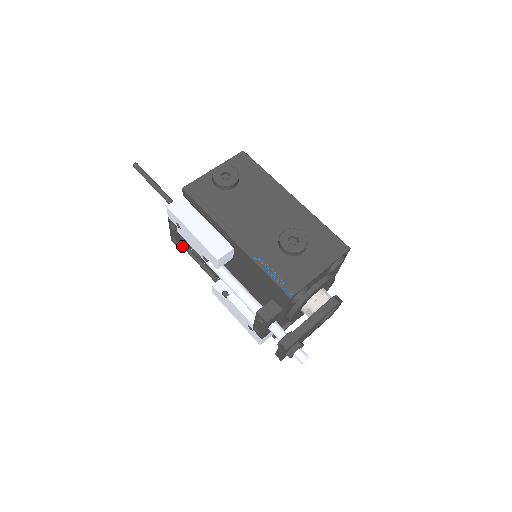
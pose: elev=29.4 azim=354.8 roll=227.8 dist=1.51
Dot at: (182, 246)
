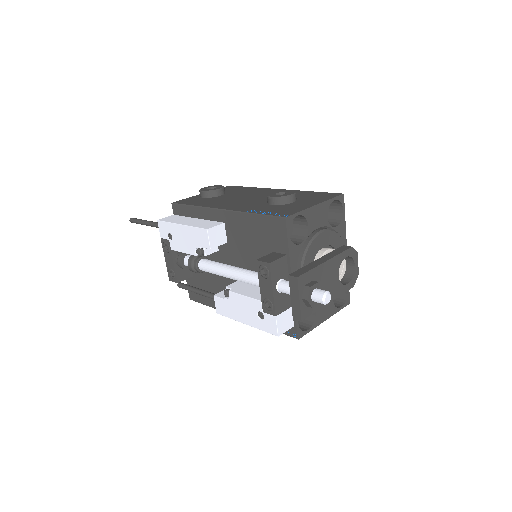
Dot at: (180, 280)
